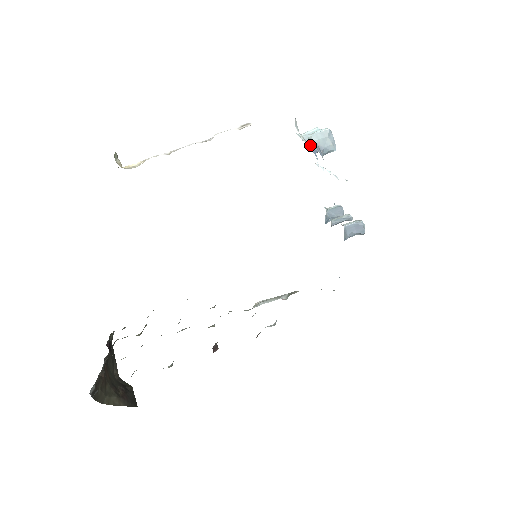
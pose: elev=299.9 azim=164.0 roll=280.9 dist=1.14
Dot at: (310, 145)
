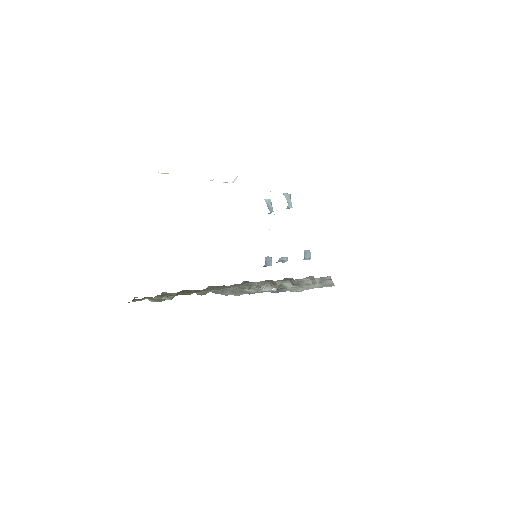
Dot at: (268, 206)
